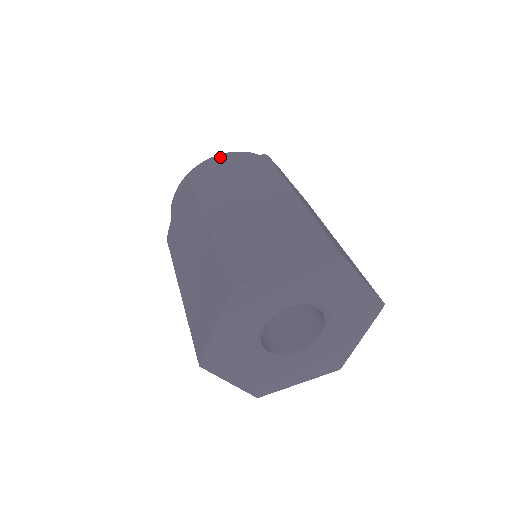
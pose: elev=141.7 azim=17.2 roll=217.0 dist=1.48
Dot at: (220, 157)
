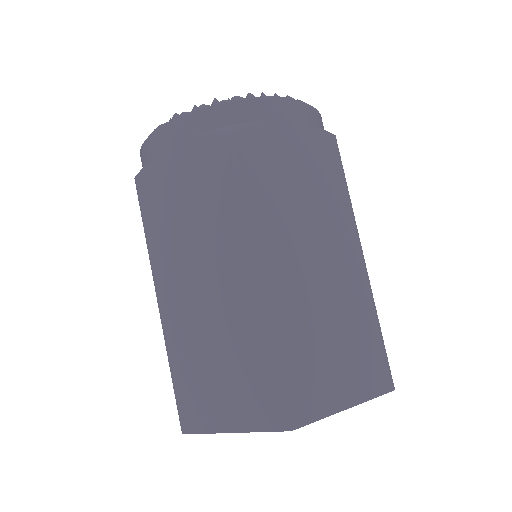
Dot at: (168, 133)
